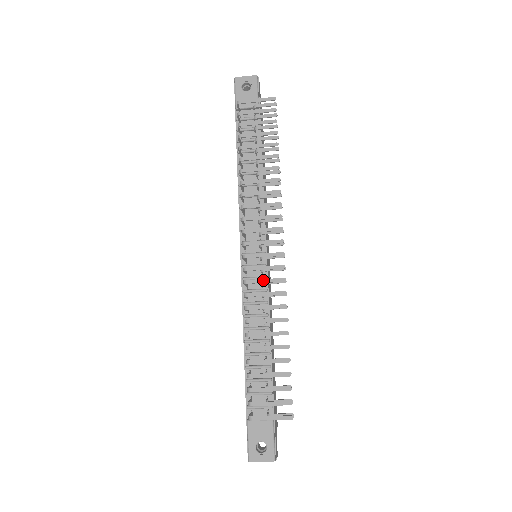
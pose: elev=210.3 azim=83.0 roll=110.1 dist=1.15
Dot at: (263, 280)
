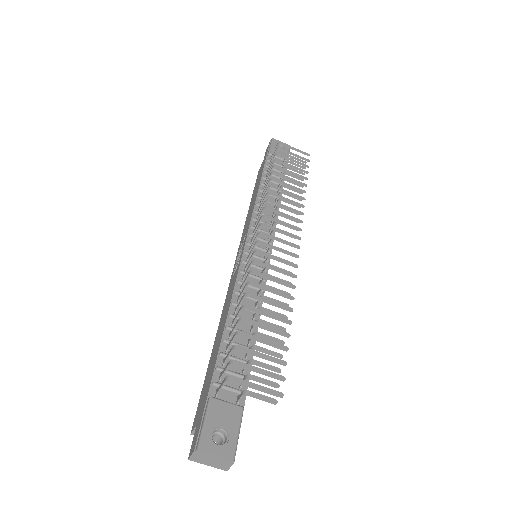
Dot at: (275, 257)
